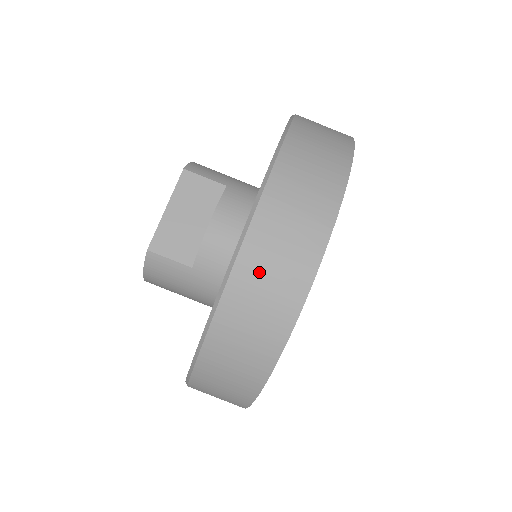
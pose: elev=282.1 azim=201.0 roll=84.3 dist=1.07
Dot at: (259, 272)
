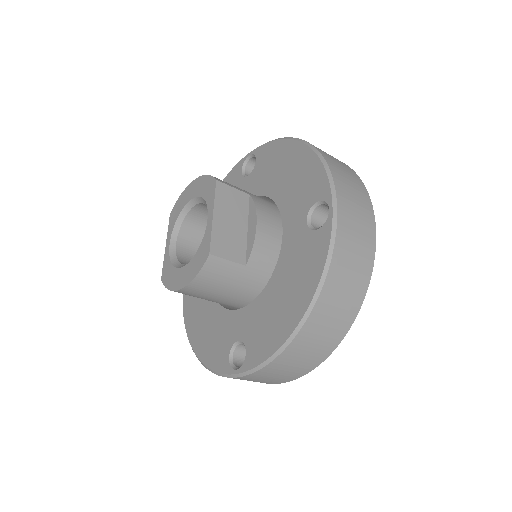
Dot at: (348, 251)
